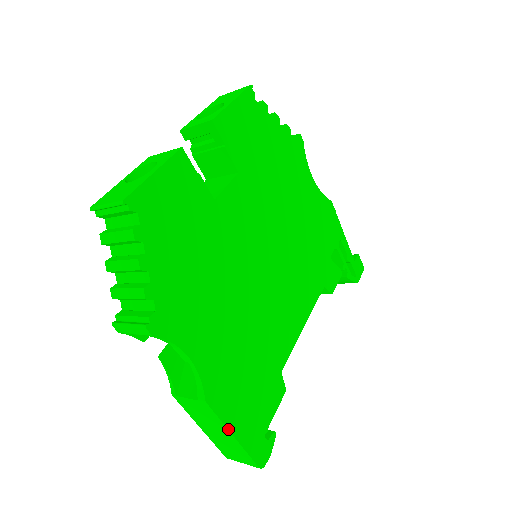
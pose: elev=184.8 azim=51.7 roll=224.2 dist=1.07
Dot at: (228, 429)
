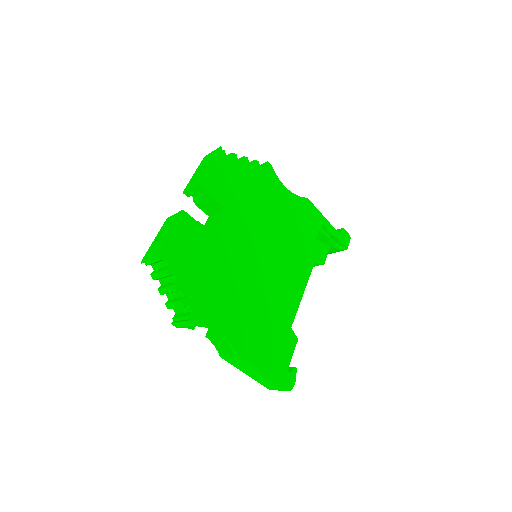
Dot at: (258, 370)
